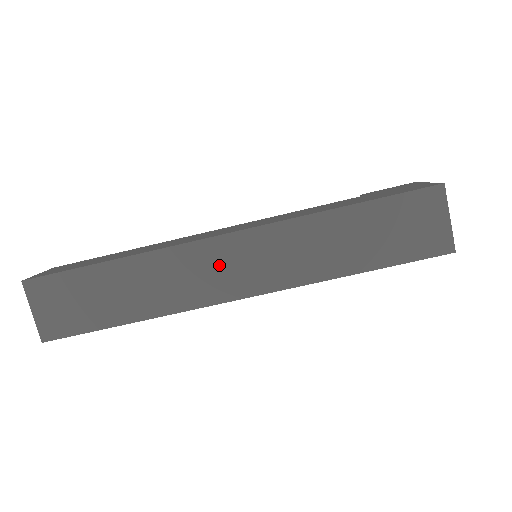
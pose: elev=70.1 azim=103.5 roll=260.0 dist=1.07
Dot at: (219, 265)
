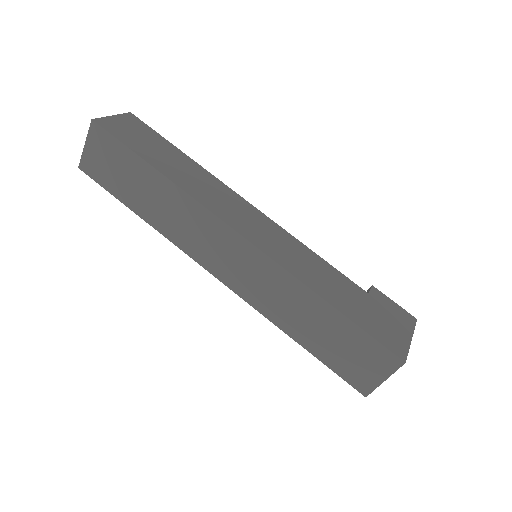
Dot at: (219, 246)
